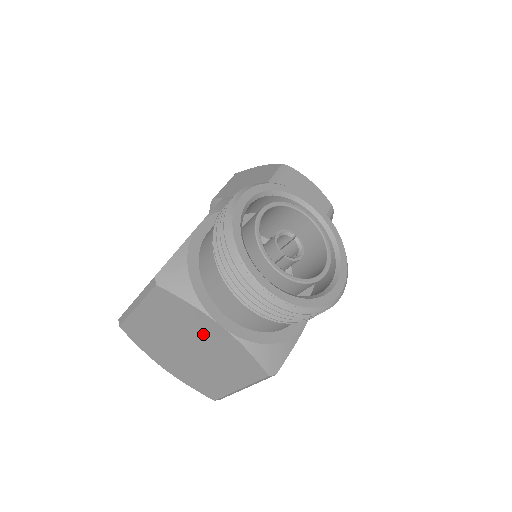
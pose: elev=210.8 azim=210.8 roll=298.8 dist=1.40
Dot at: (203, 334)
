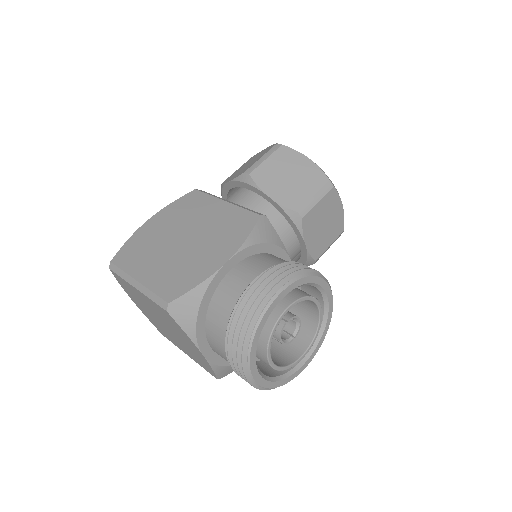
Dot at: (184, 340)
